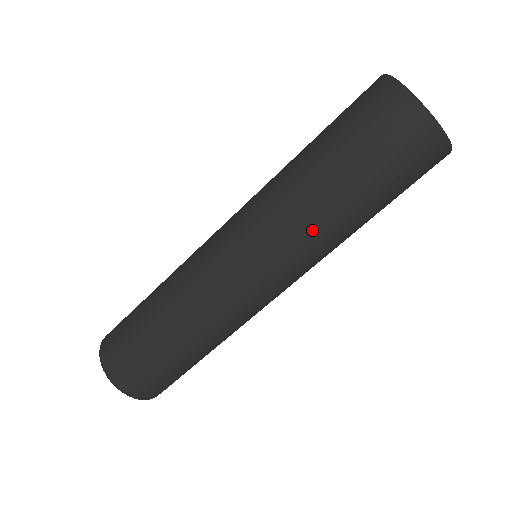
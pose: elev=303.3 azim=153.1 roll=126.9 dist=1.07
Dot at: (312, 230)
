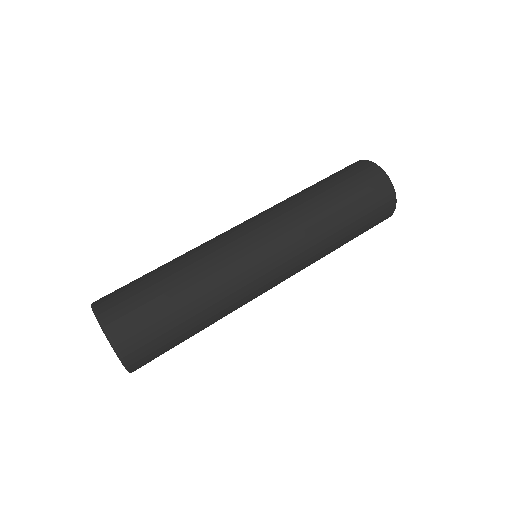
Dot at: (316, 231)
